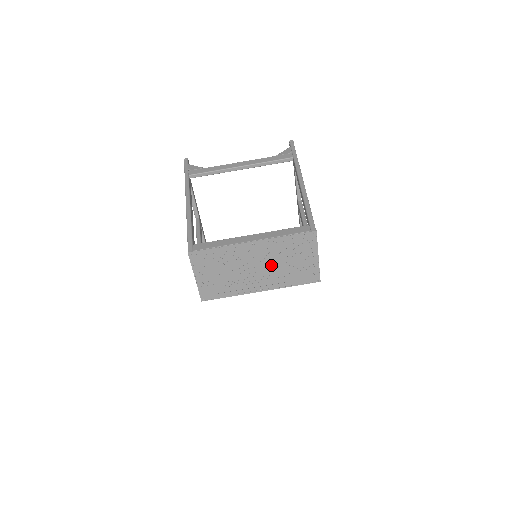
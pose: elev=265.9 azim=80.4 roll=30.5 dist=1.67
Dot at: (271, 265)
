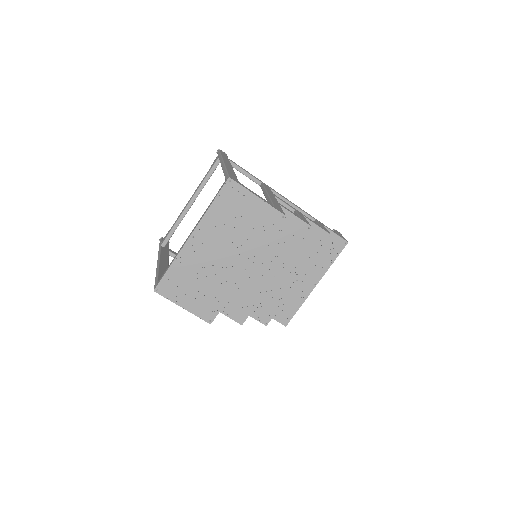
Dot at: (228, 241)
